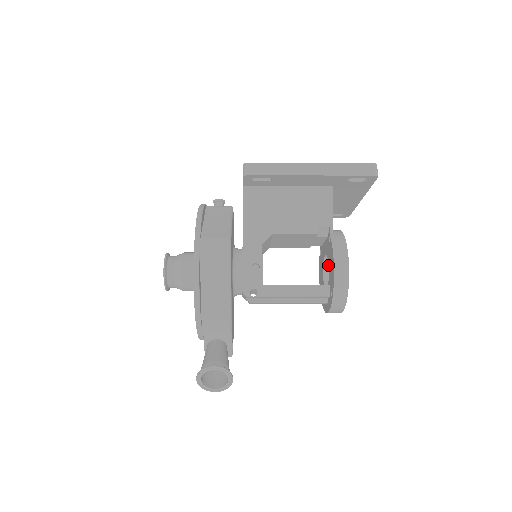
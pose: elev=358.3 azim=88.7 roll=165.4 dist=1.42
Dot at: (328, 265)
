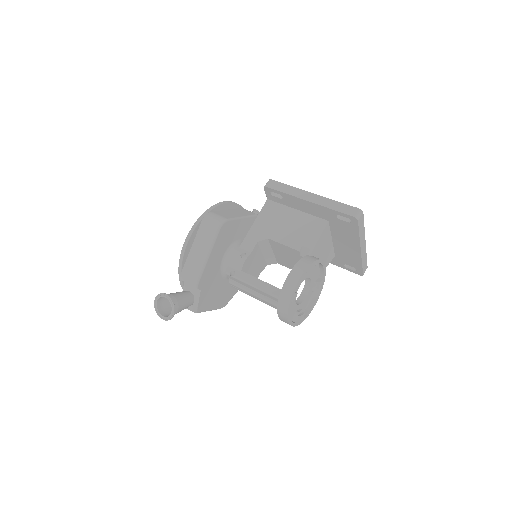
Dot at: (307, 289)
